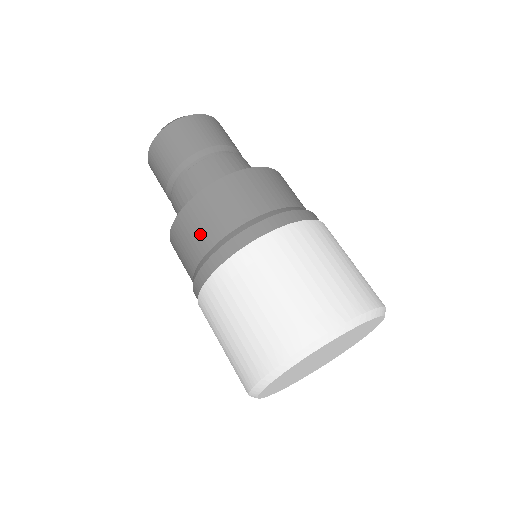
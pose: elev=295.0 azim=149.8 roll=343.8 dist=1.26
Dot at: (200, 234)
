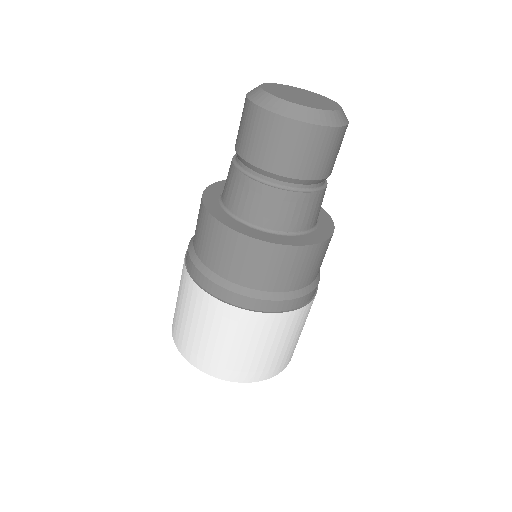
Dot at: (254, 272)
